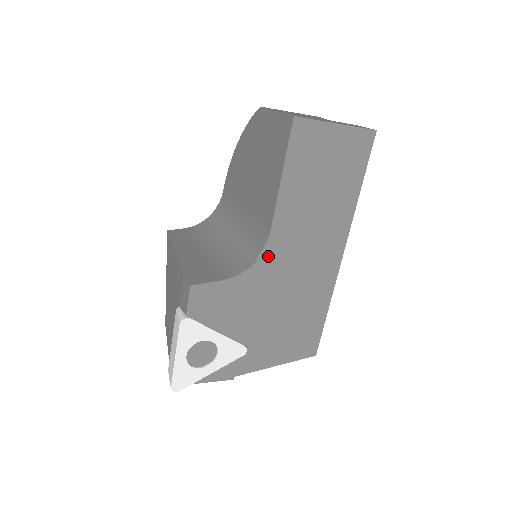
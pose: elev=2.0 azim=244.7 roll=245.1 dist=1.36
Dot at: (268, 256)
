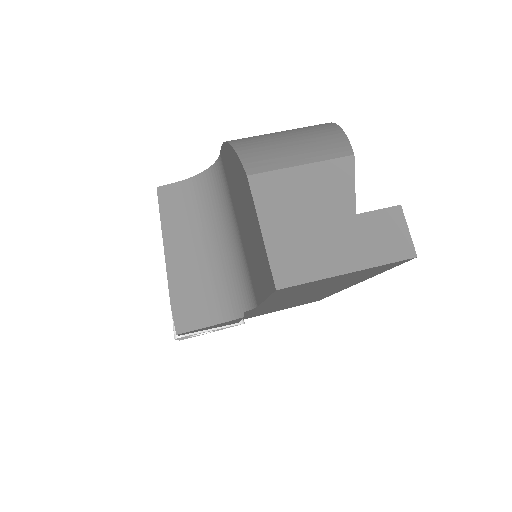
Dot at: (258, 308)
